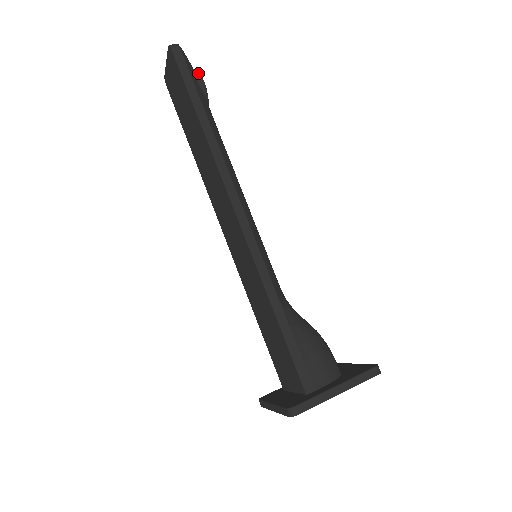
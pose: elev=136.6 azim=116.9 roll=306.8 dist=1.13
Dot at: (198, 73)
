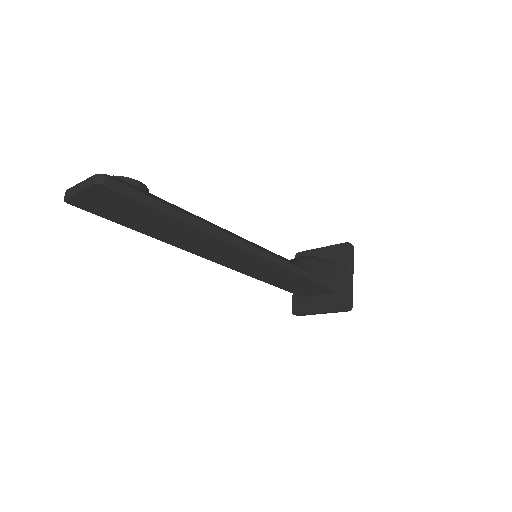
Dot at: (128, 179)
